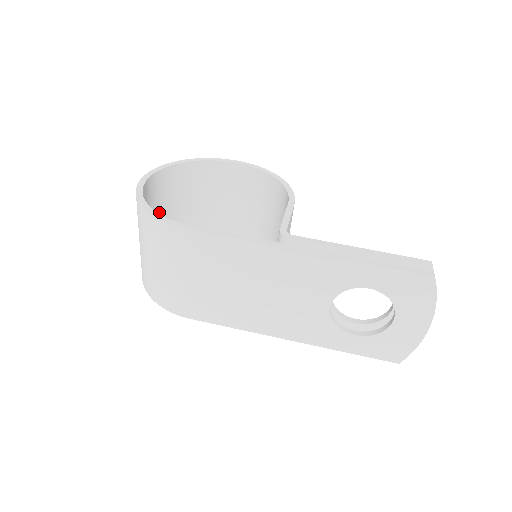
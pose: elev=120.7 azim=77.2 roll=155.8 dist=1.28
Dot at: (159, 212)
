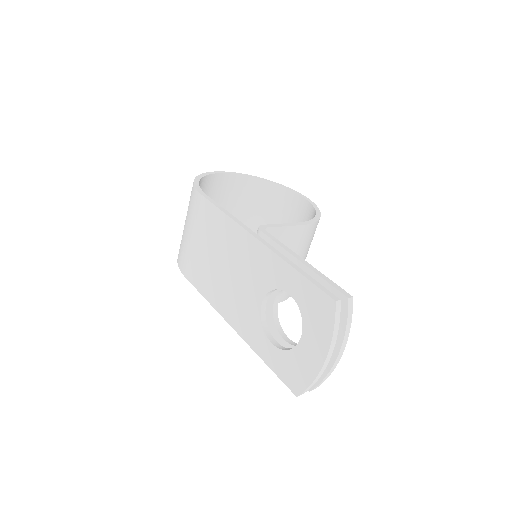
Dot at: (229, 208)
